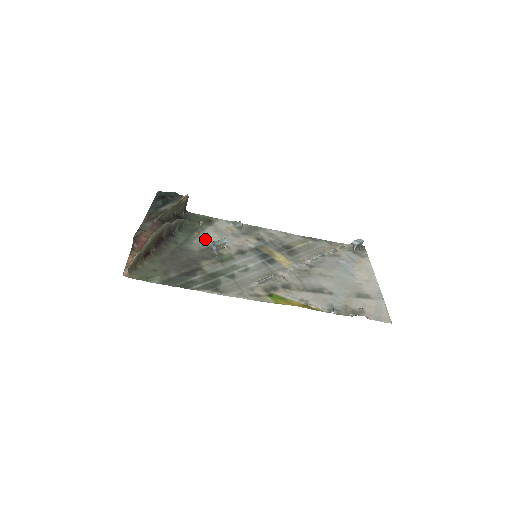
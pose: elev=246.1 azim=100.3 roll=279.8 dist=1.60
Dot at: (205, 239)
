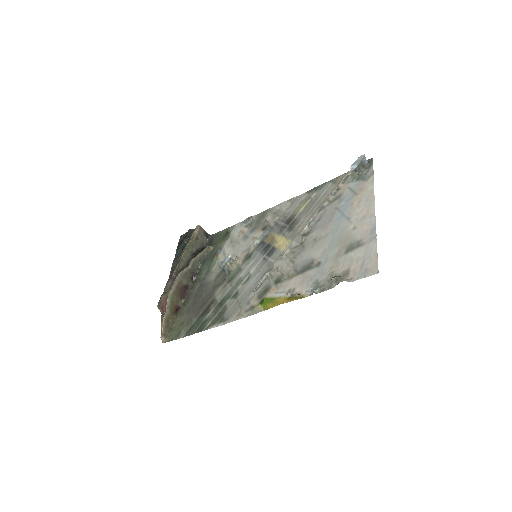
Dot at: (221, 261)
